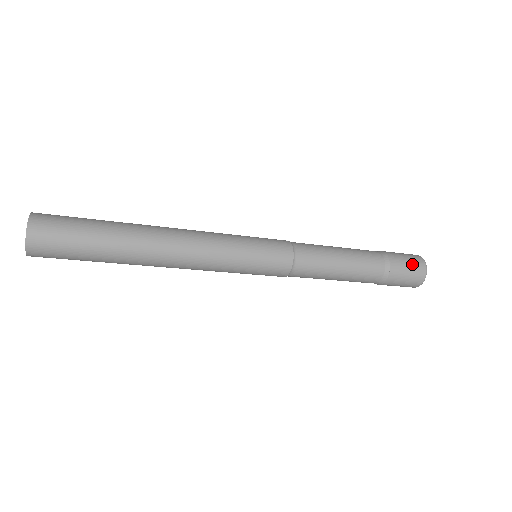
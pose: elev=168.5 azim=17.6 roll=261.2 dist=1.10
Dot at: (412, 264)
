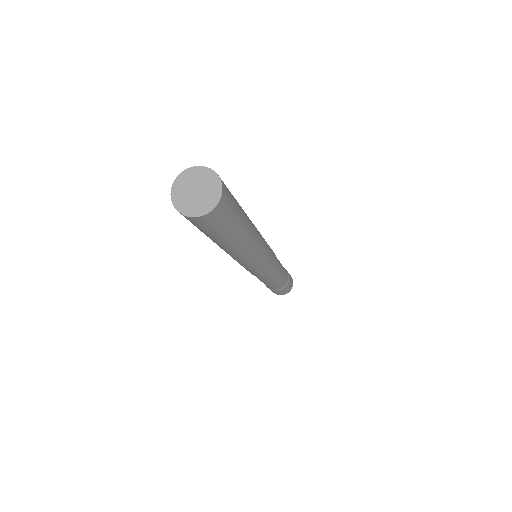
Dot at: occluded
